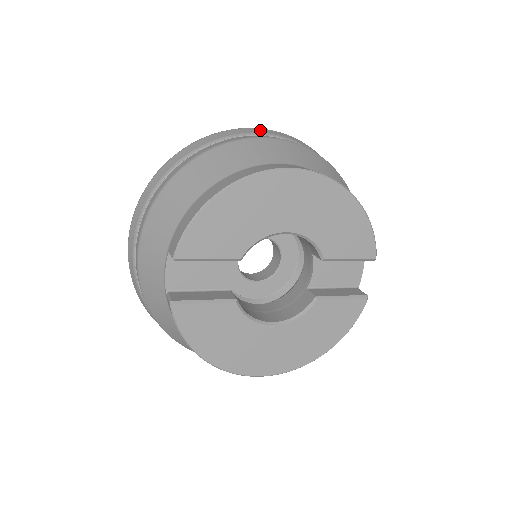
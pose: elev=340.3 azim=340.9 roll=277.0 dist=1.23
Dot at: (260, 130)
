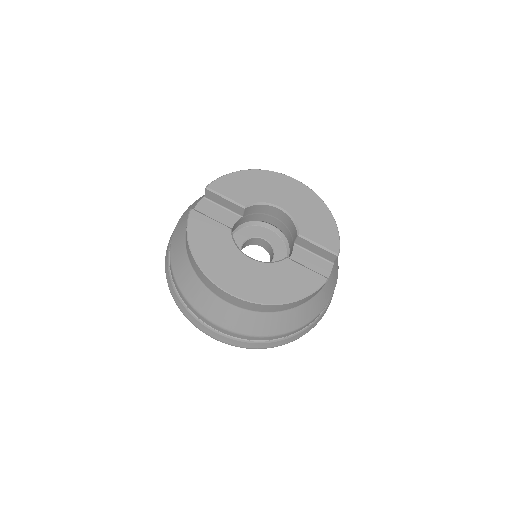
Dot at: occluded
